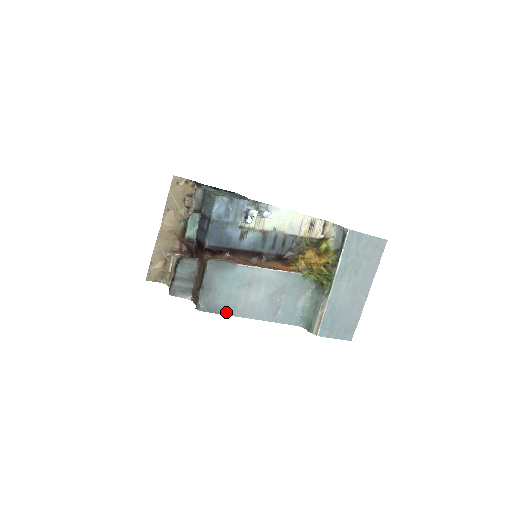
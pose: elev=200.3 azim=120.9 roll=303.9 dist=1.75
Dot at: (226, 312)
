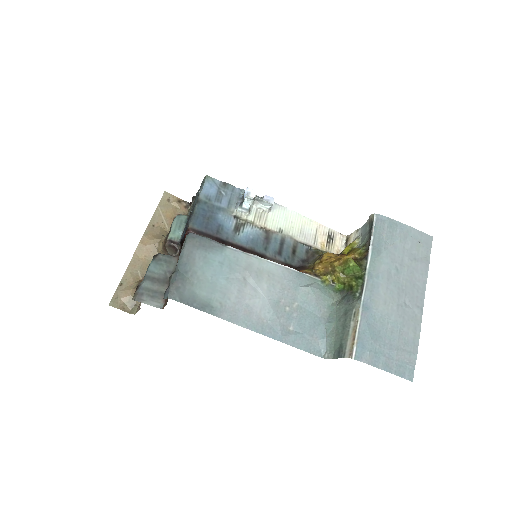
Dot at: (208, 309)
